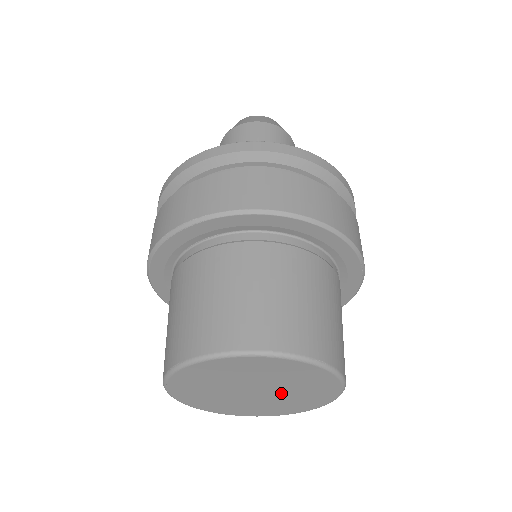
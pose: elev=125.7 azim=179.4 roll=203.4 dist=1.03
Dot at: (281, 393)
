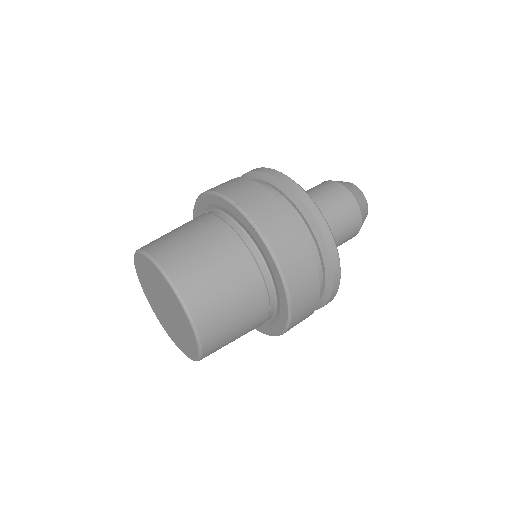
Dot at: (172, 323)
